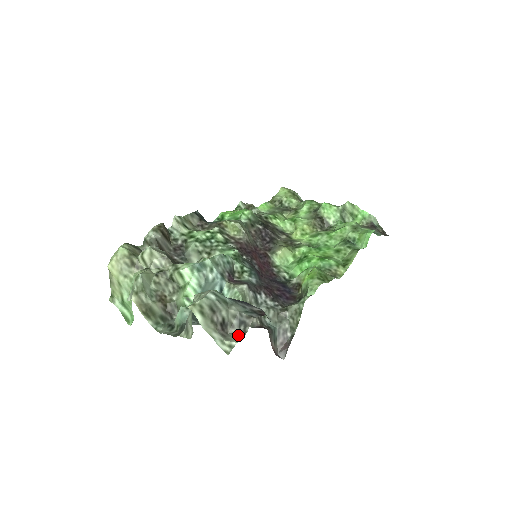
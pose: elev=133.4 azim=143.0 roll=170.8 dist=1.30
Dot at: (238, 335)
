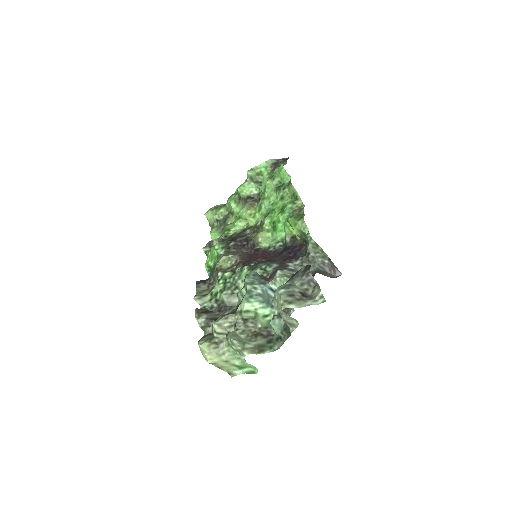
Dot at: (316, 289)
